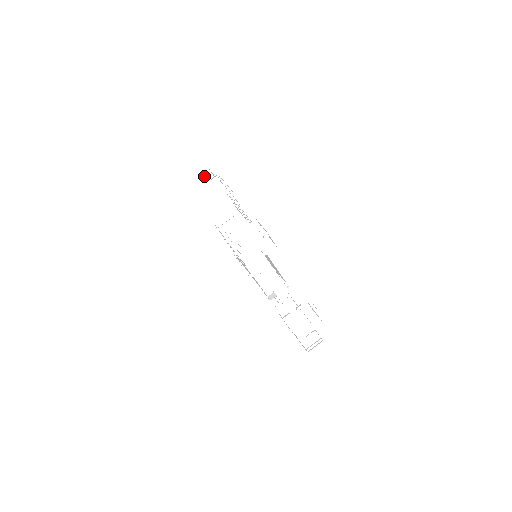
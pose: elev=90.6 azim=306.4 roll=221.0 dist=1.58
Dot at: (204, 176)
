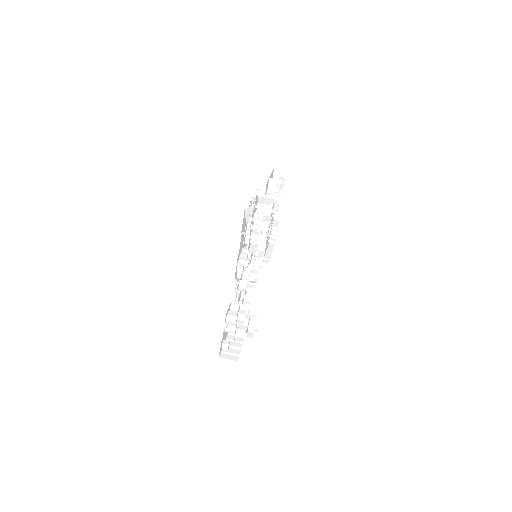
Dot at: occluded
